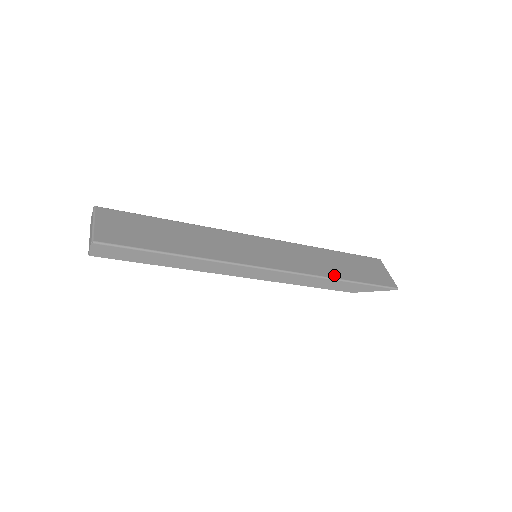
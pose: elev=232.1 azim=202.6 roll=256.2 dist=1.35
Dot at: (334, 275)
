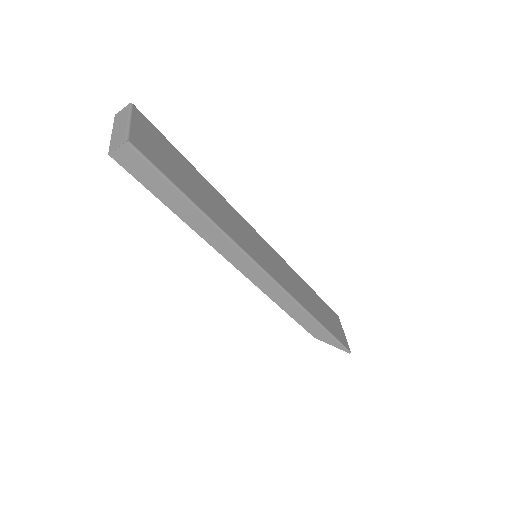
Dot at: (313, 313)
